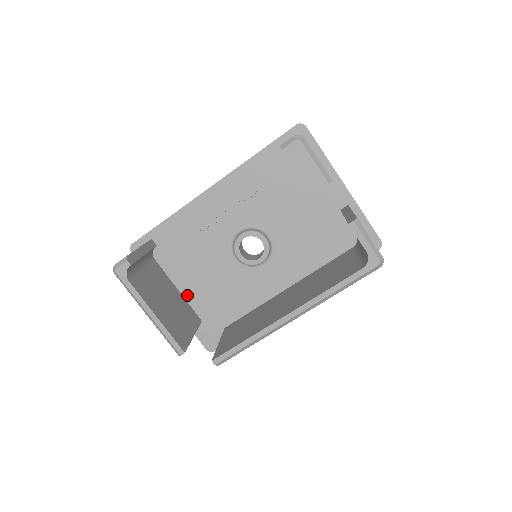
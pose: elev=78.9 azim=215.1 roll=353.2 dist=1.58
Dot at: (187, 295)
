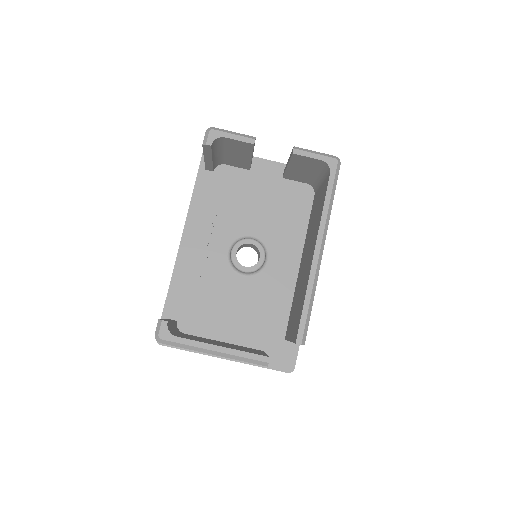
Dot at: (233, 340)
